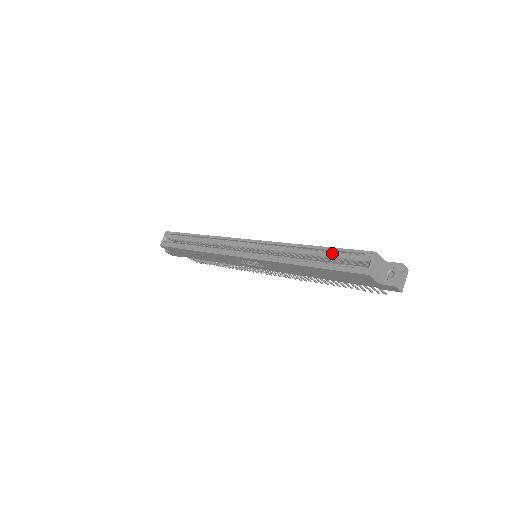
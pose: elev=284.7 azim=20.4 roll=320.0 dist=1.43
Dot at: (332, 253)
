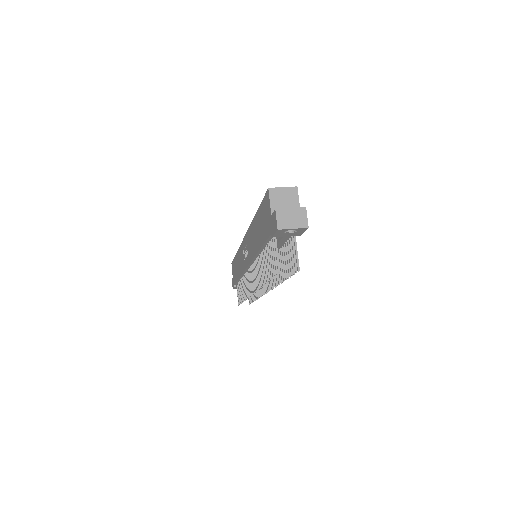
Dot at: occluded
